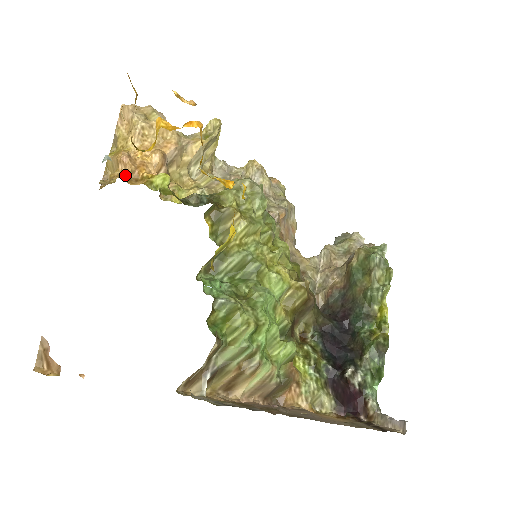
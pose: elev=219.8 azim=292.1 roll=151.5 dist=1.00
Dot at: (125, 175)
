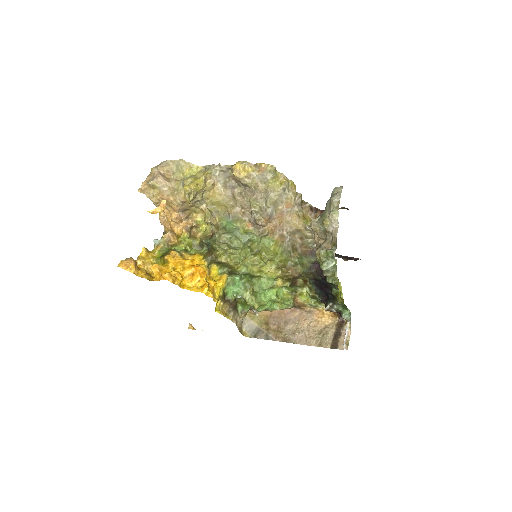
Dot at: (169, 234)
